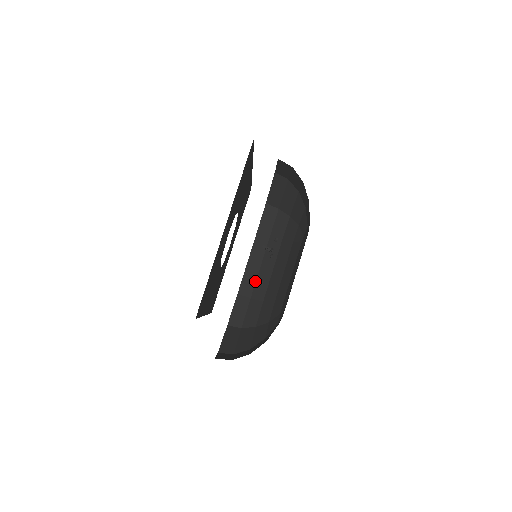
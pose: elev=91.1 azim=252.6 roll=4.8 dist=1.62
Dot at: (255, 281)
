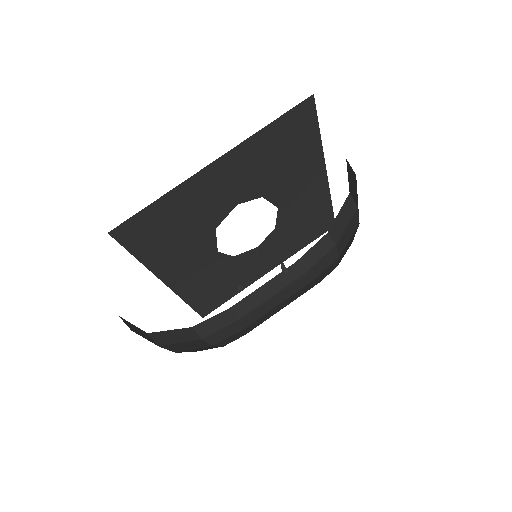
Dot at: (257, 306)
